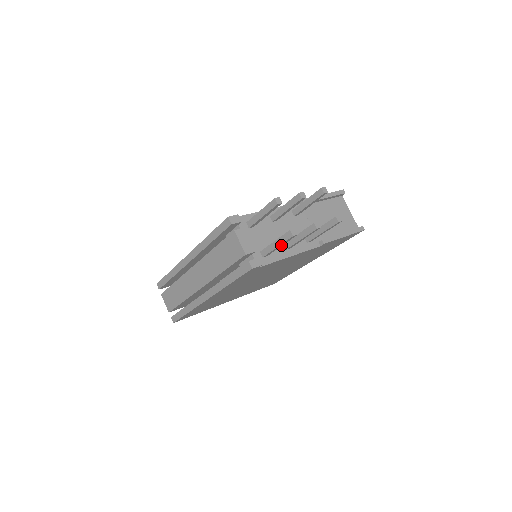
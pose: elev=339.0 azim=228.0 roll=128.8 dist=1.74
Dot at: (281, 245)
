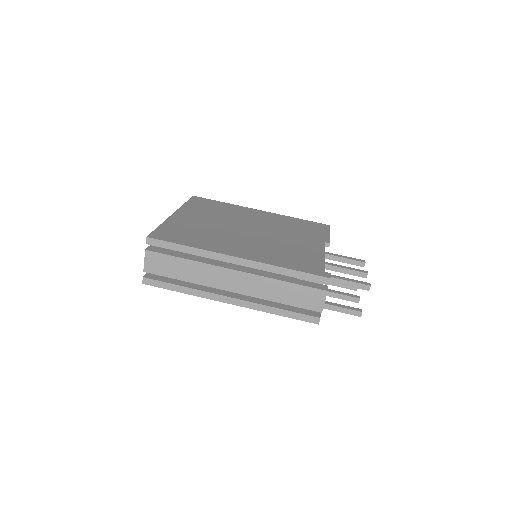
Dot at: (340, 310)
